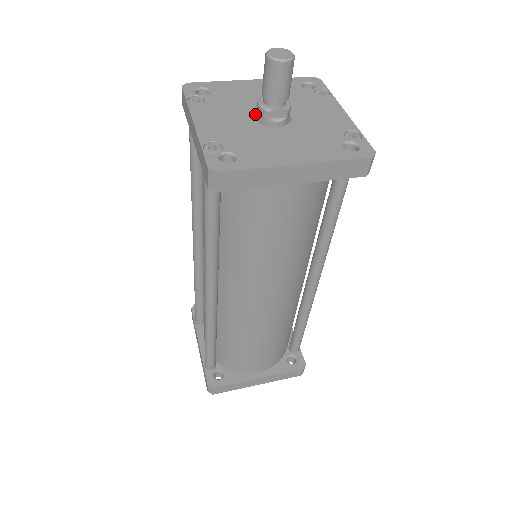
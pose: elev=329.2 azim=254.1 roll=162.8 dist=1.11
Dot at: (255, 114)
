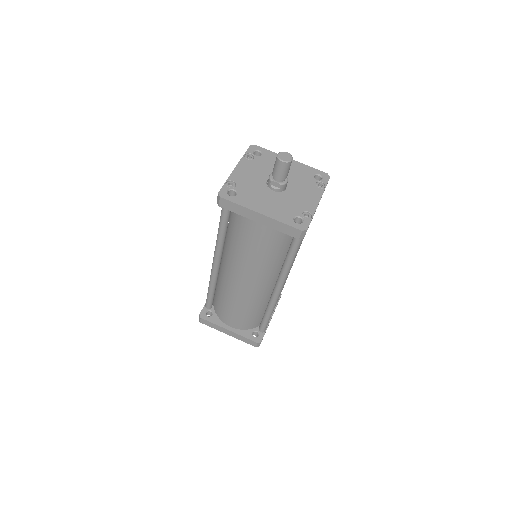
Dot at: occluded
